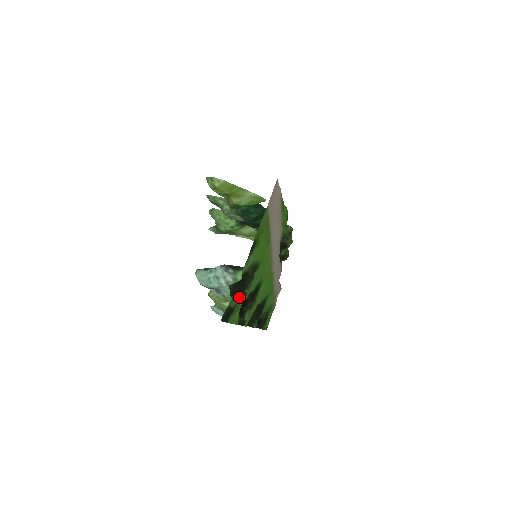
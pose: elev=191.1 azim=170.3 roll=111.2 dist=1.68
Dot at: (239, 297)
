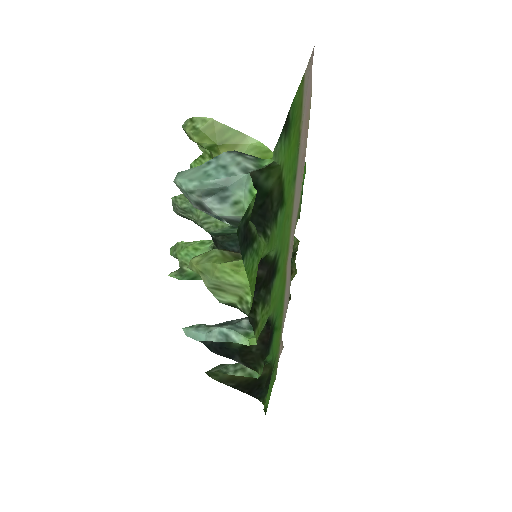
Dot at: (258, 234)
